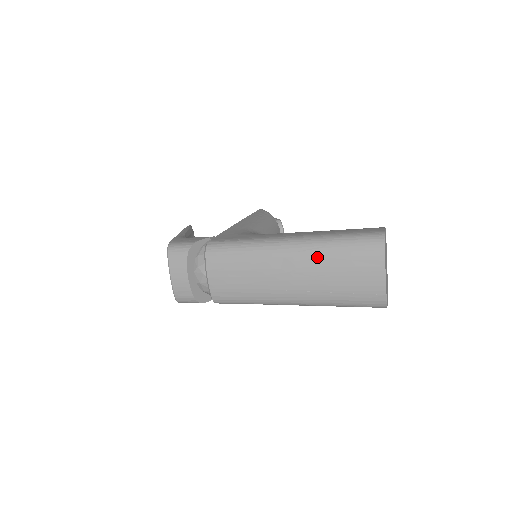
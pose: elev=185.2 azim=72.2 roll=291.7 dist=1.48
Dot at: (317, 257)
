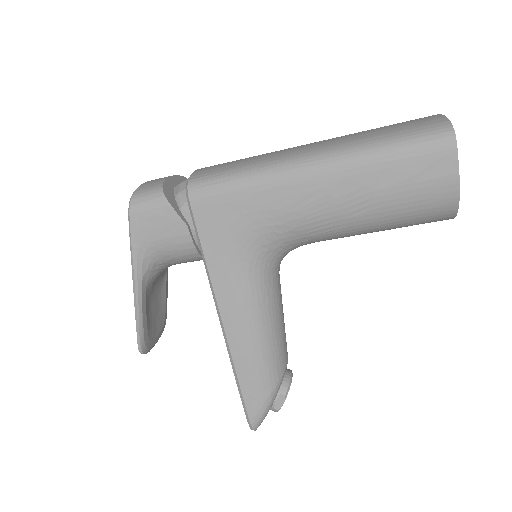
Dot at: occluded
